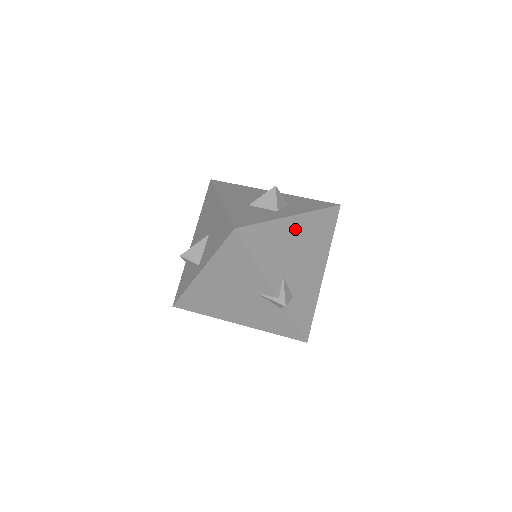
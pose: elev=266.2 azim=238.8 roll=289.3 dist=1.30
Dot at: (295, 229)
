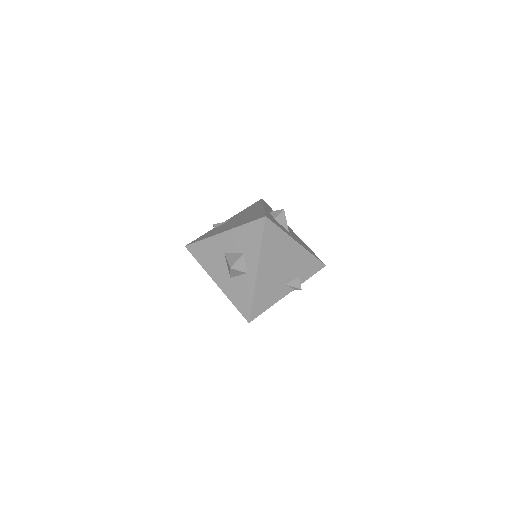
Dot at: (265, 271)
